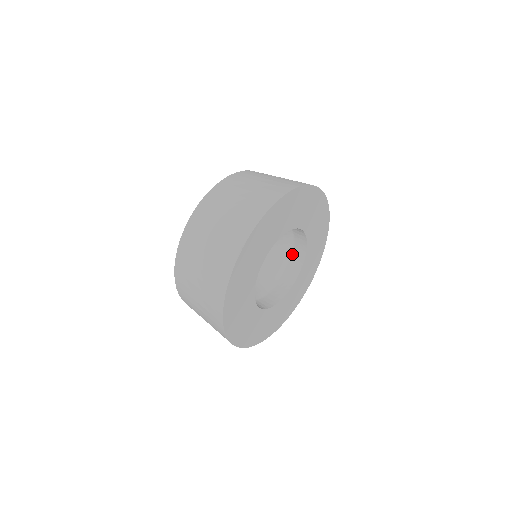
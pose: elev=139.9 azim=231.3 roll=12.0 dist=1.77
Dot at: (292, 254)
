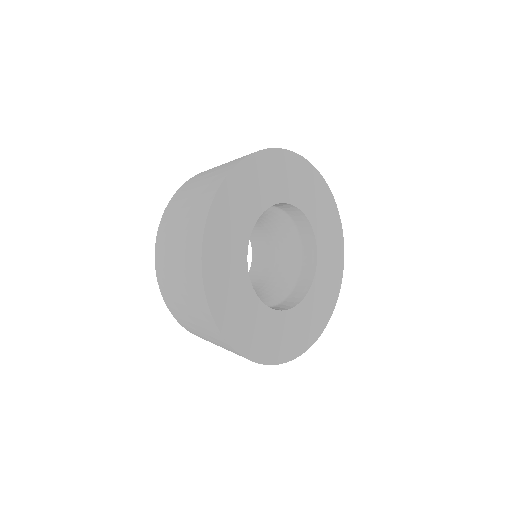
Dot at: (302, 252)
